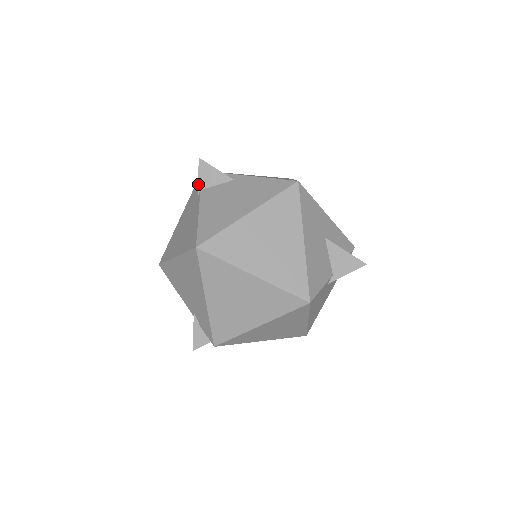
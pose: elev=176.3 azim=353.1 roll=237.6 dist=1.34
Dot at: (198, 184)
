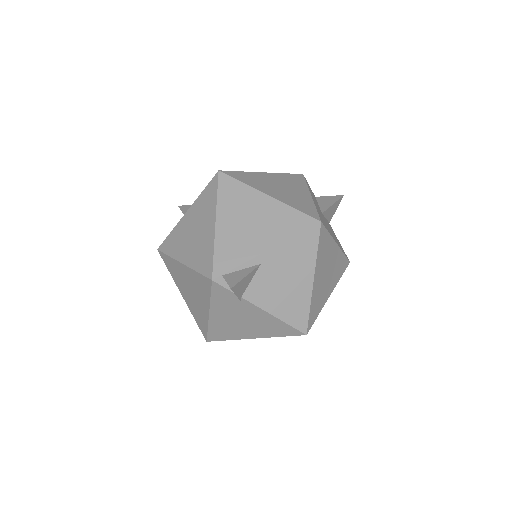
Dot at: (238, 298)
